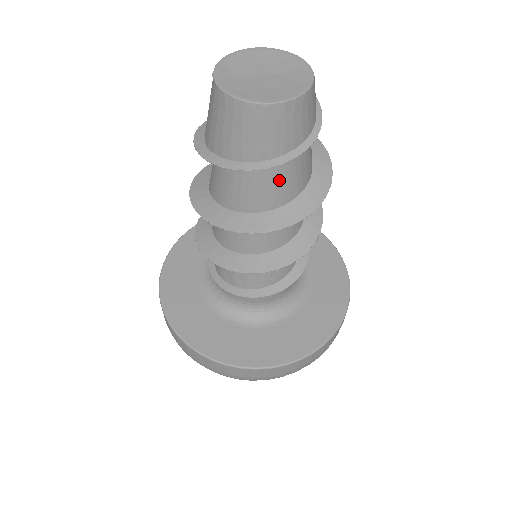
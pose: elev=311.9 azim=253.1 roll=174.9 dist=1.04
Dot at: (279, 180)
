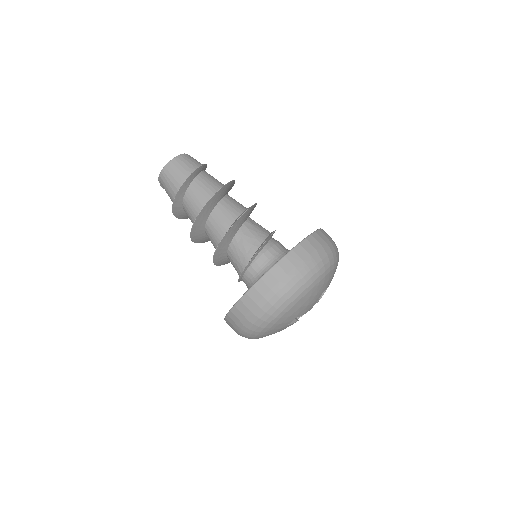
Dot at: (211, 178)
